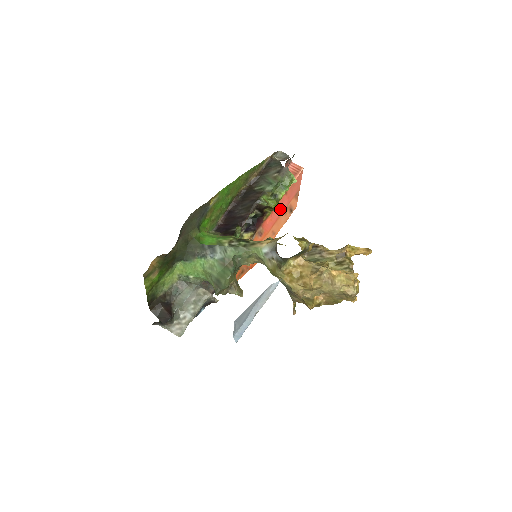
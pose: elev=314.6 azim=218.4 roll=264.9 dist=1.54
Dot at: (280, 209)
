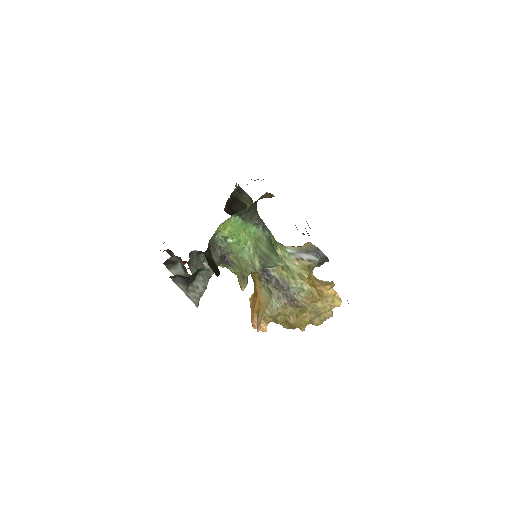
Dot at: occluded
